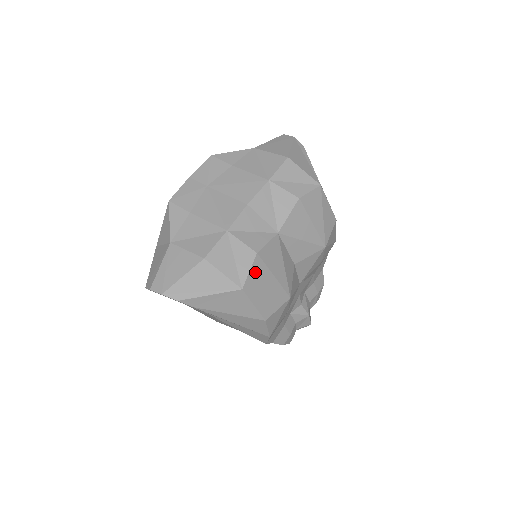
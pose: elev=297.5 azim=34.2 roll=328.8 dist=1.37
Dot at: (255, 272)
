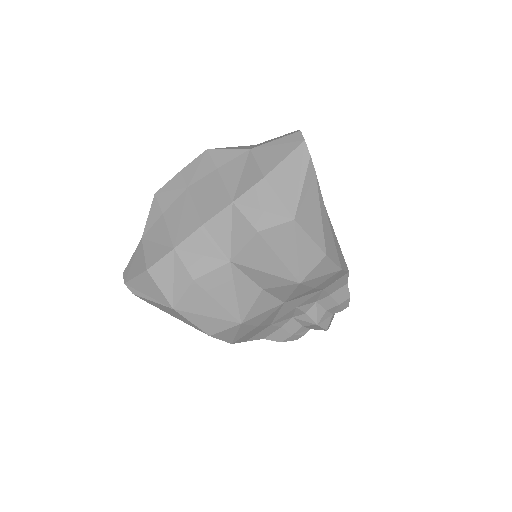
Dot at: (191, 296)
